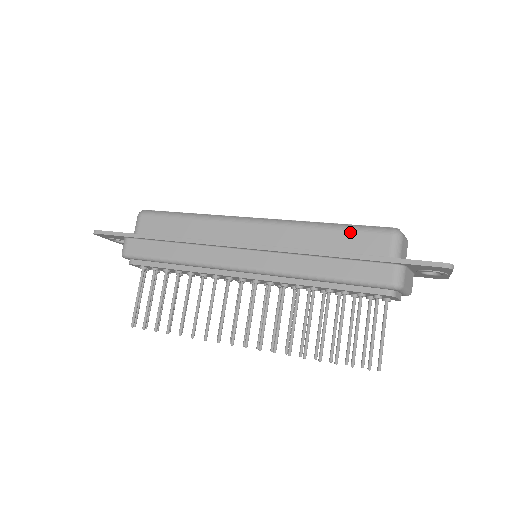
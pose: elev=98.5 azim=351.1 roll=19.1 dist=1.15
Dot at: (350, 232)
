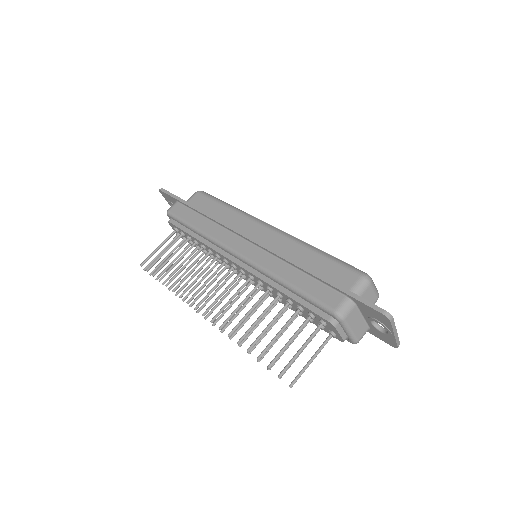
Dot at: (330, 261)
